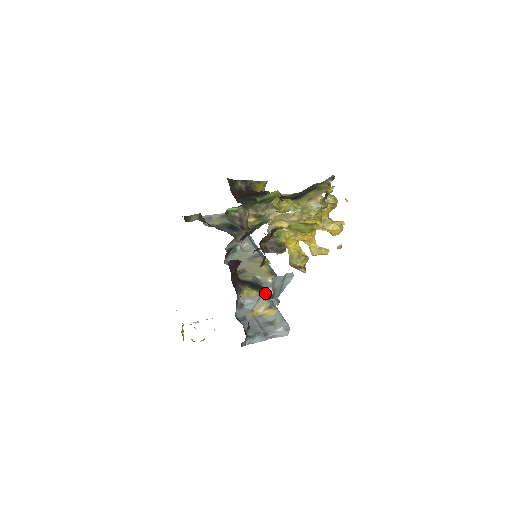
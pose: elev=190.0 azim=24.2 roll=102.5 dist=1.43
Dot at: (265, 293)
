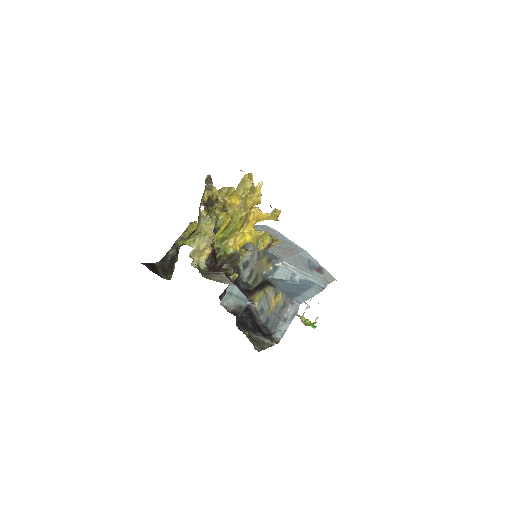
Dot at: (268, 286)
